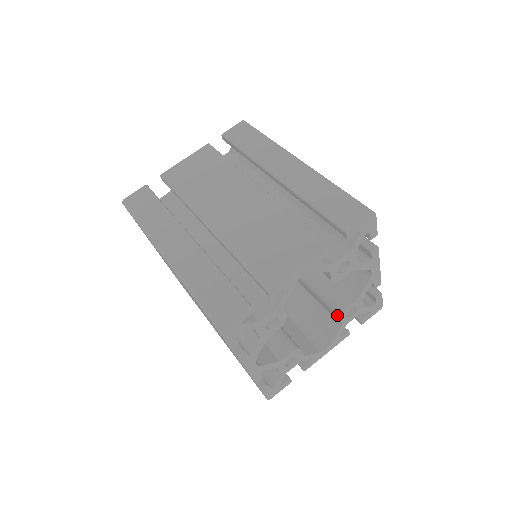
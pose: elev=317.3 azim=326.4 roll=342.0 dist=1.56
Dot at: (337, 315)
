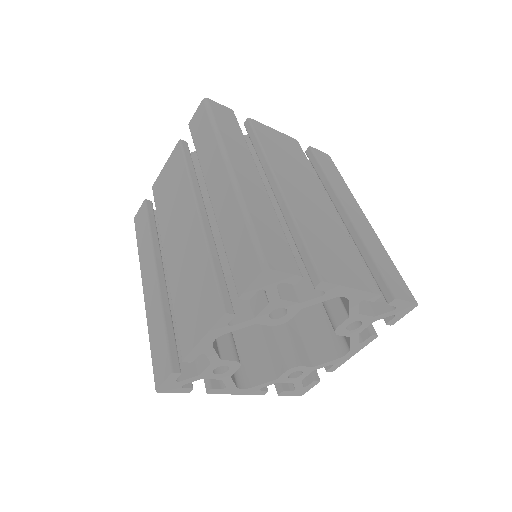
Dot at: (284, 366)
